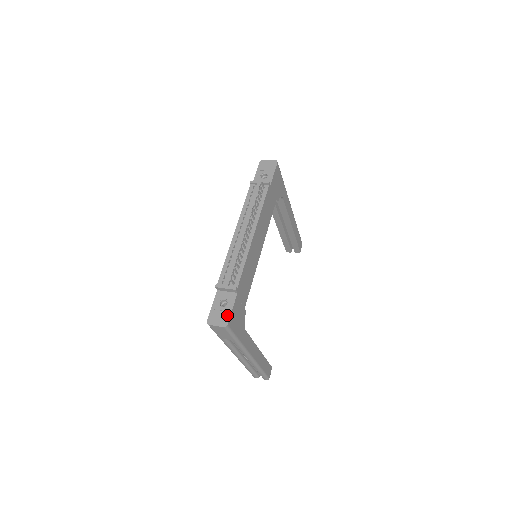
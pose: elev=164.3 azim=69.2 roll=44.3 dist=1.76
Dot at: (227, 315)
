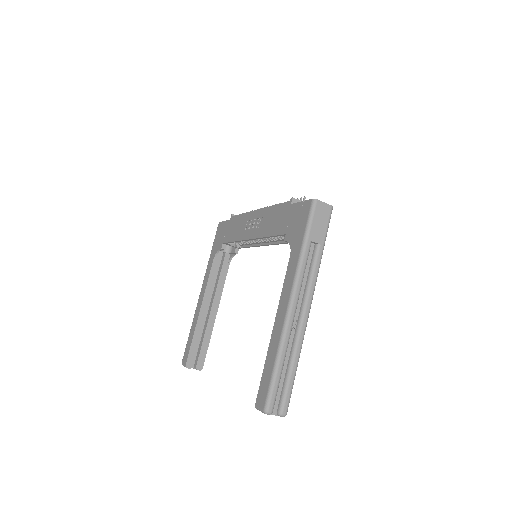
Dot at: occluded
